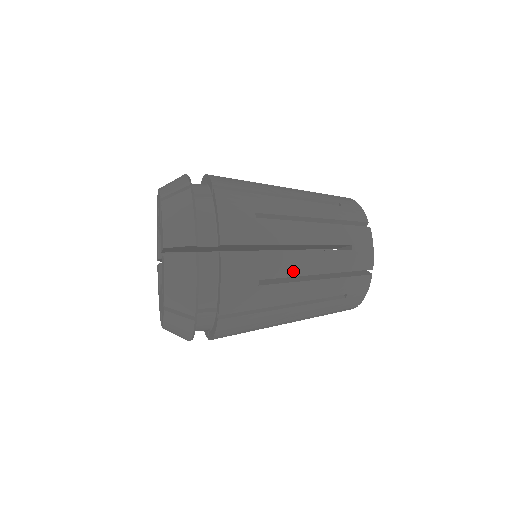
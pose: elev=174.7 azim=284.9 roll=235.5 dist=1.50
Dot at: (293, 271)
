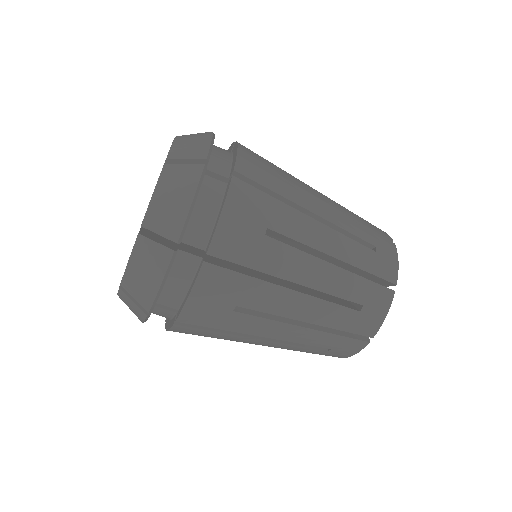
Dot at: (308, 239)
